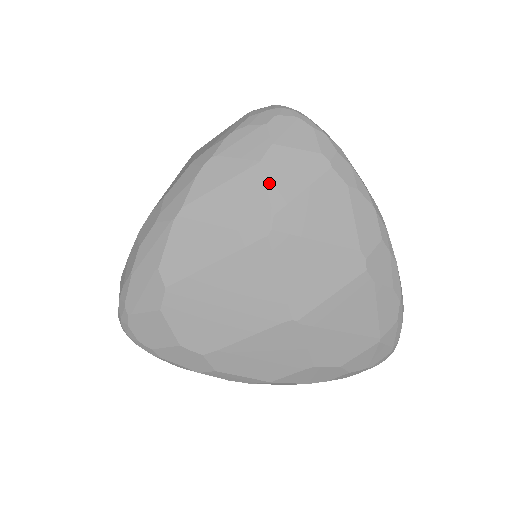
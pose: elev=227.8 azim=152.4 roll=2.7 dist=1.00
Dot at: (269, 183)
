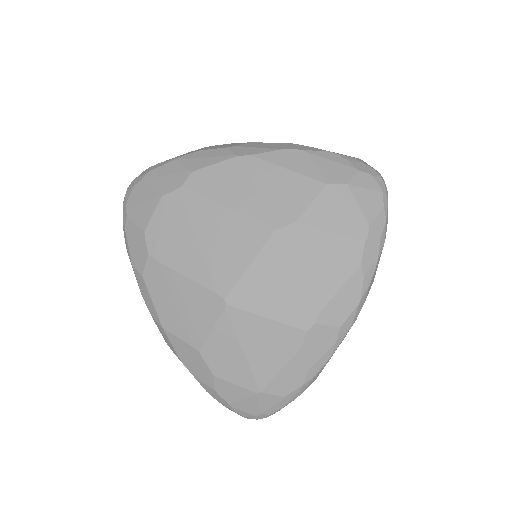
Dot at: (317, 202)
